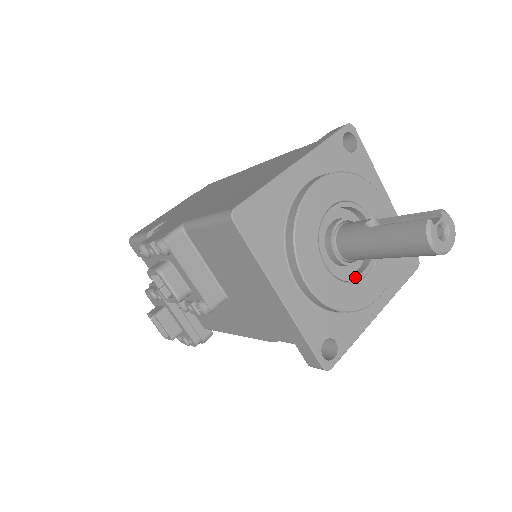
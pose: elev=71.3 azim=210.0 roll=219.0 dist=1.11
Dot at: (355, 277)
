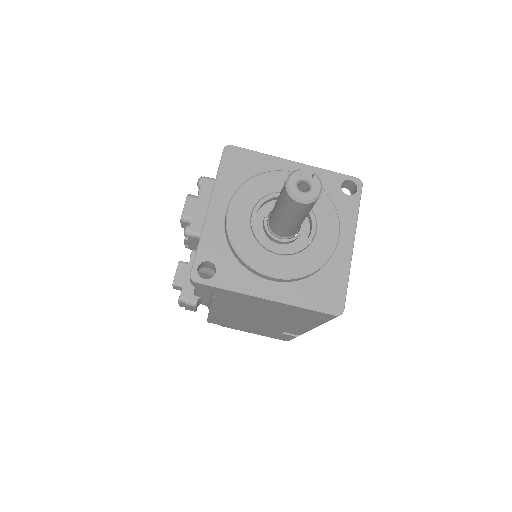
Dot at: (266, 245)
